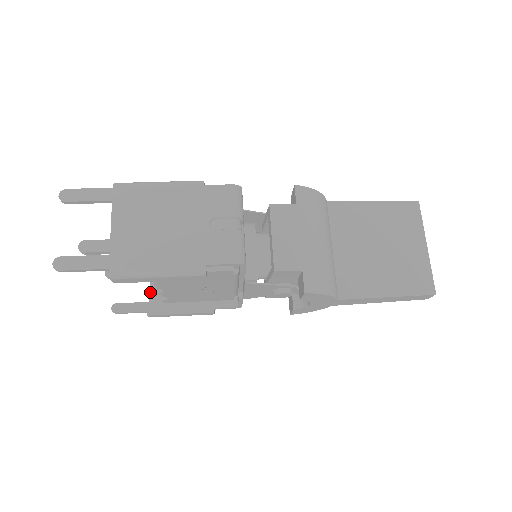
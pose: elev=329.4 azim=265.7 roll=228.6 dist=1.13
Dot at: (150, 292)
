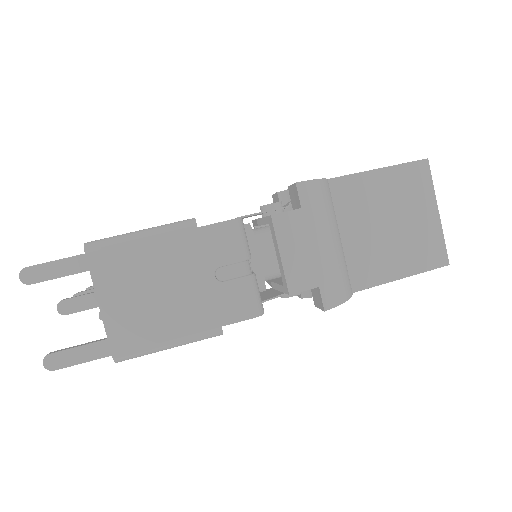
Dot at: occluded
